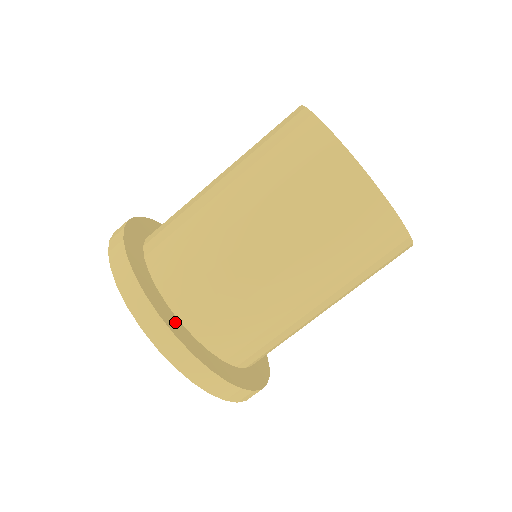
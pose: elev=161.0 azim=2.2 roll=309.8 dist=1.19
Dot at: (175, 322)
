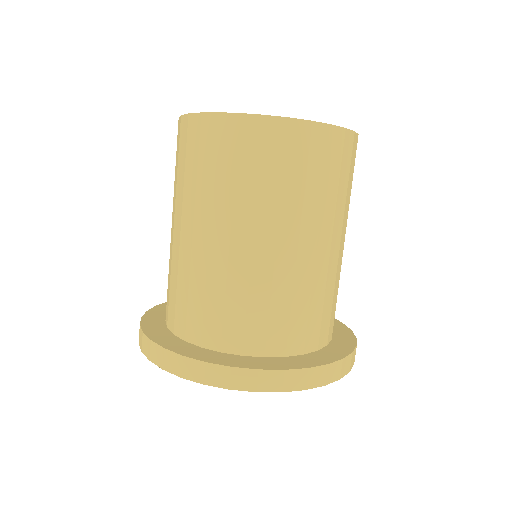
Dot at: (174, 341)
